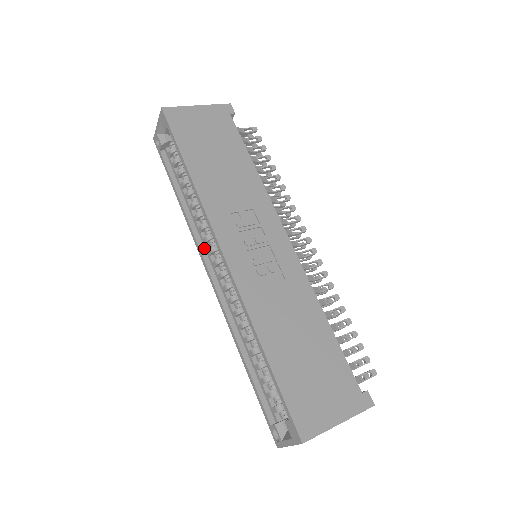
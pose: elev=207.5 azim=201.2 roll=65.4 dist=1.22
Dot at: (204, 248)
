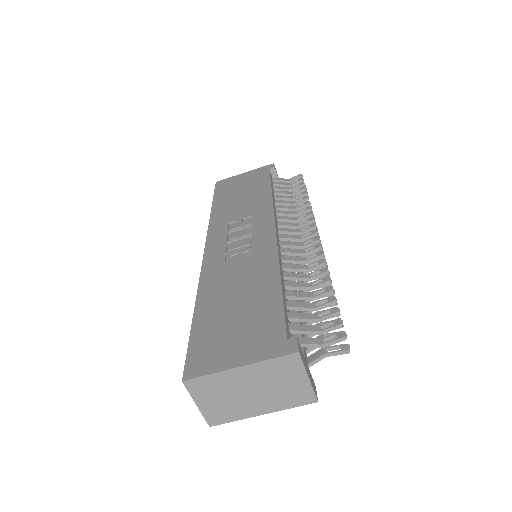
Dot at: occluded
